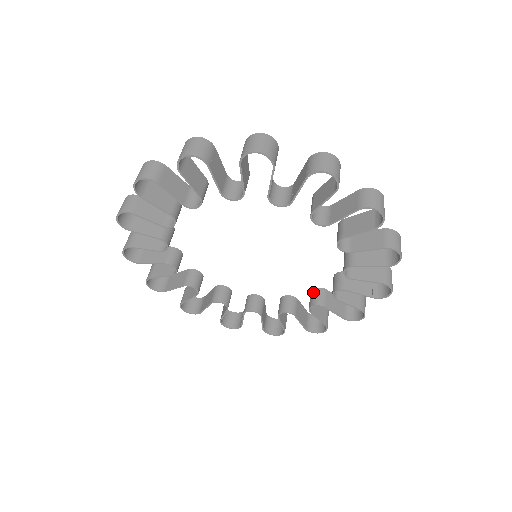
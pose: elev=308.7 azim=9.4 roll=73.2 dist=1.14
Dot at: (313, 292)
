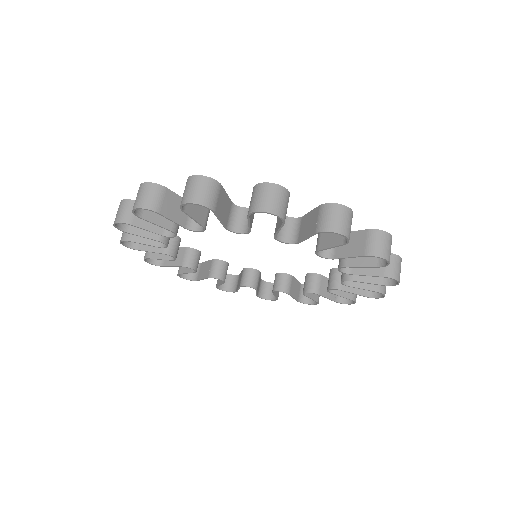
Dot at: (330, 273)
